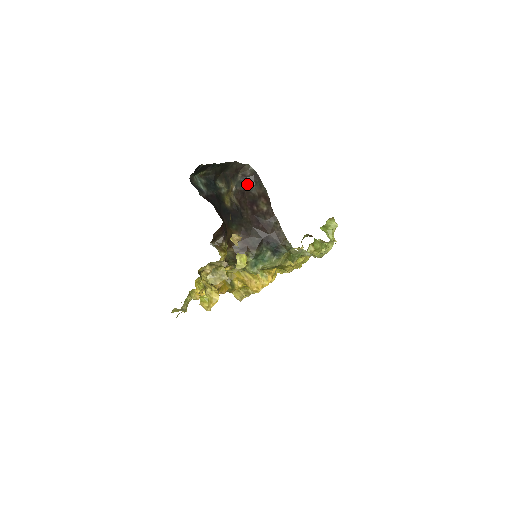
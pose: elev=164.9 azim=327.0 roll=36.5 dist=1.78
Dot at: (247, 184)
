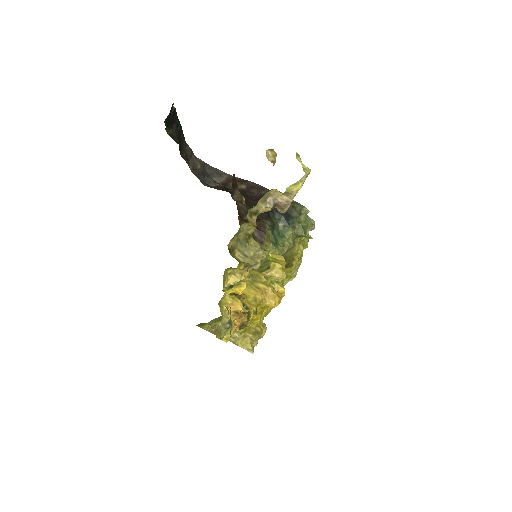
Dot at: (202, 178)
